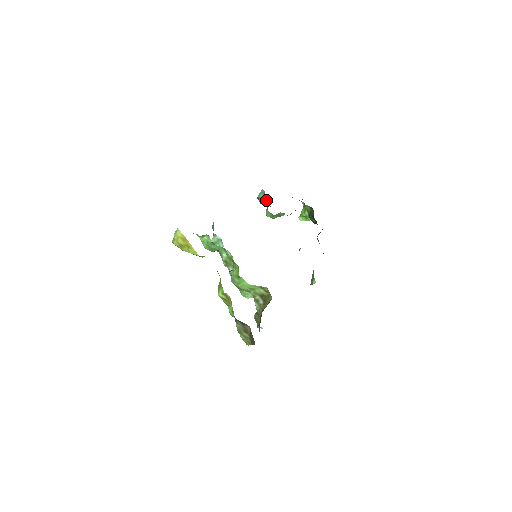
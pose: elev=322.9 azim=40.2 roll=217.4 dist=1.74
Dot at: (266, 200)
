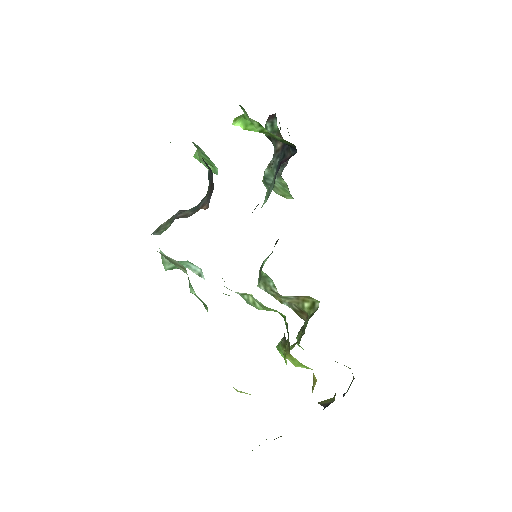
Dot at: occluded
